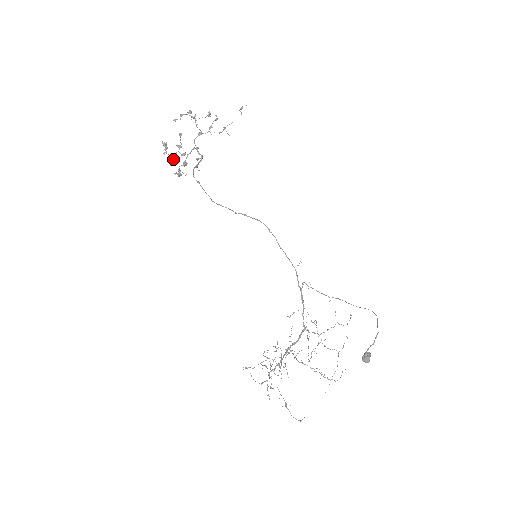
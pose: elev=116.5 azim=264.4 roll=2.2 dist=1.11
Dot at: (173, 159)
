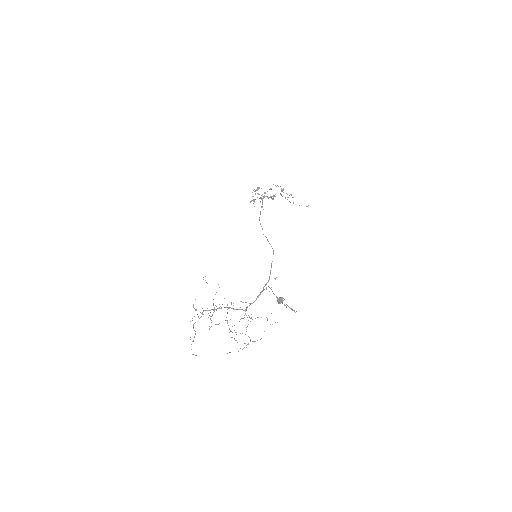
Dot at: (257, 193)
